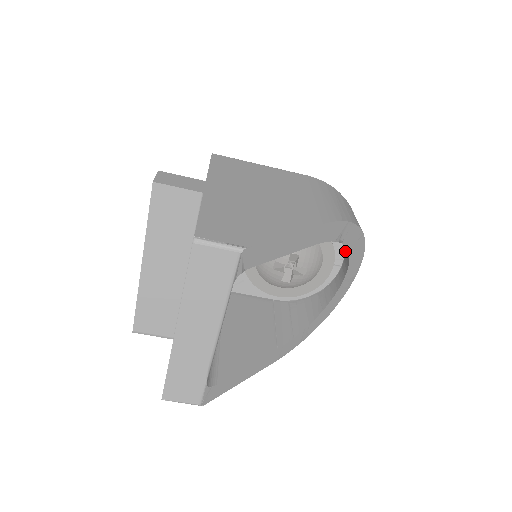
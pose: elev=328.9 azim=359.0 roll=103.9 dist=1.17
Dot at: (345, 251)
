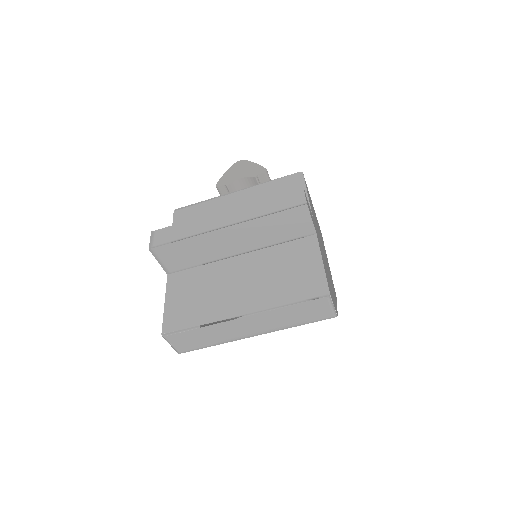
Dot at: occluded
